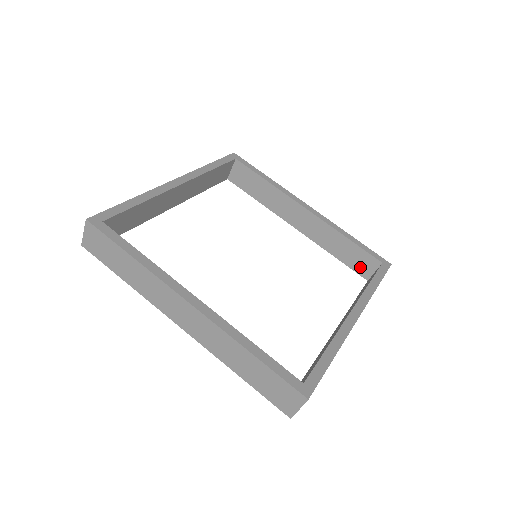
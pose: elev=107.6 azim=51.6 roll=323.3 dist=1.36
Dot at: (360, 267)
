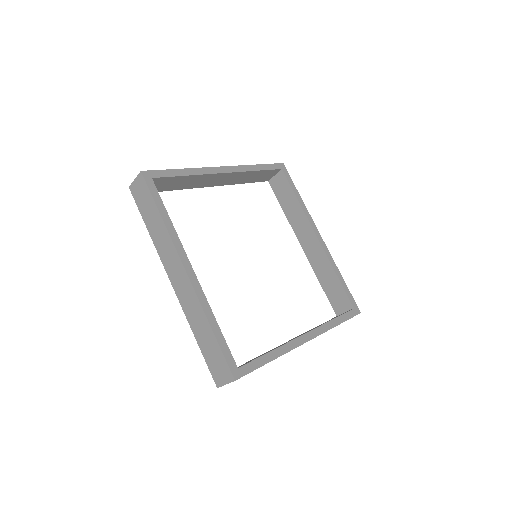
Dot at: (336, 303)
